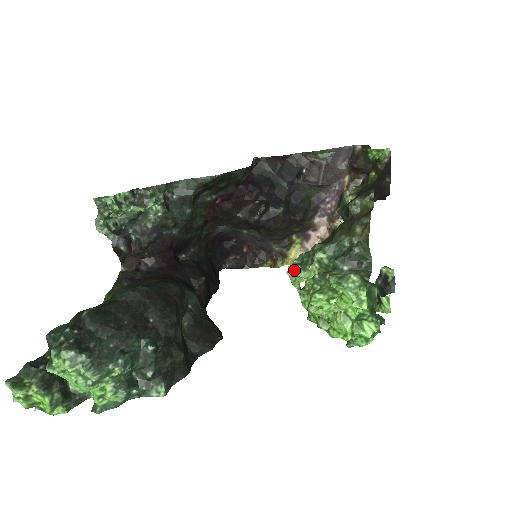
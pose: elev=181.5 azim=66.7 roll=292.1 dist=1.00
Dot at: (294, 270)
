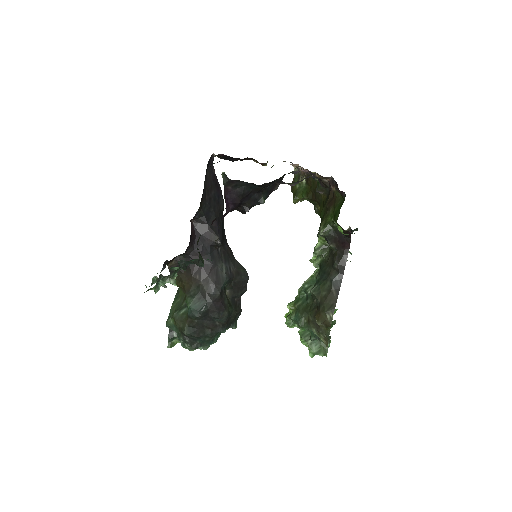
Dot at: (289, 327)
